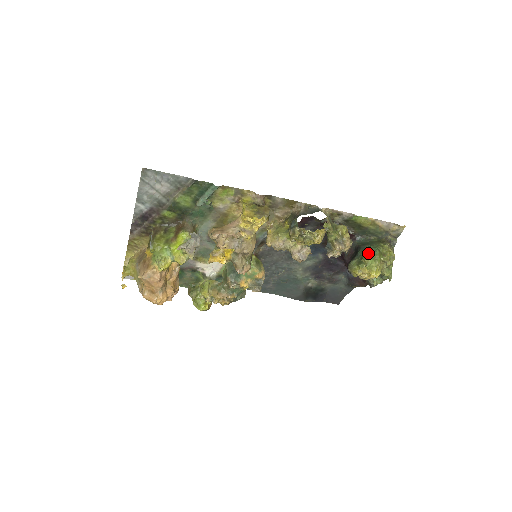
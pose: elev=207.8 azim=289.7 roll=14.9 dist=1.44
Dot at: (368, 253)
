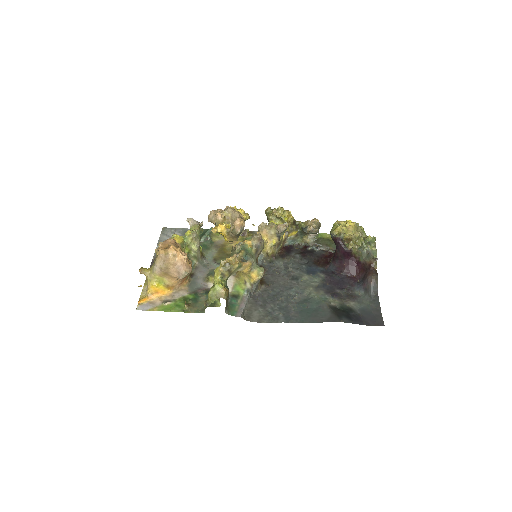
Dot at: occluded
